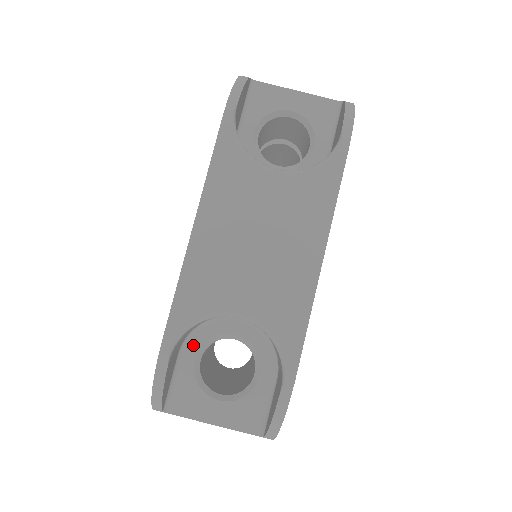
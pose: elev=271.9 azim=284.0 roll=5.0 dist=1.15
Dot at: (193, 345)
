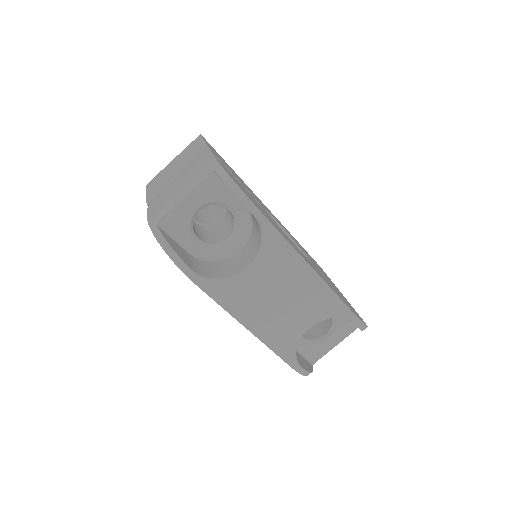
Dot at: occluded
